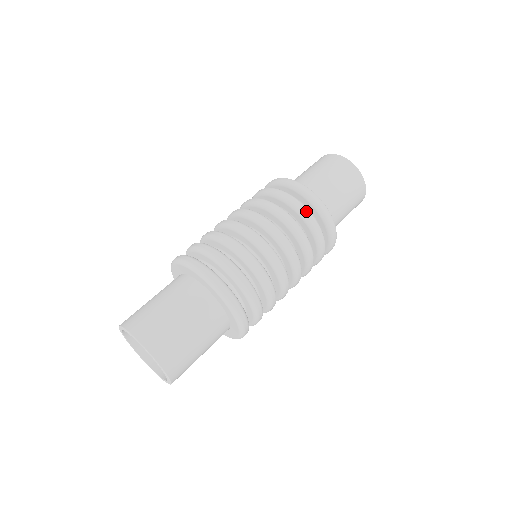
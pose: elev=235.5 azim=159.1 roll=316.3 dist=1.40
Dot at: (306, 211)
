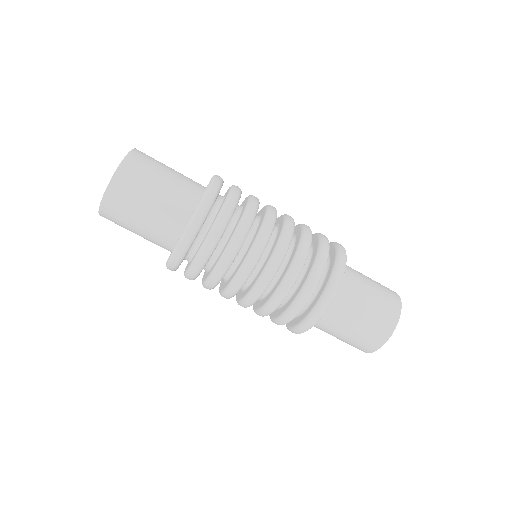
Dot at: (325, 257)
